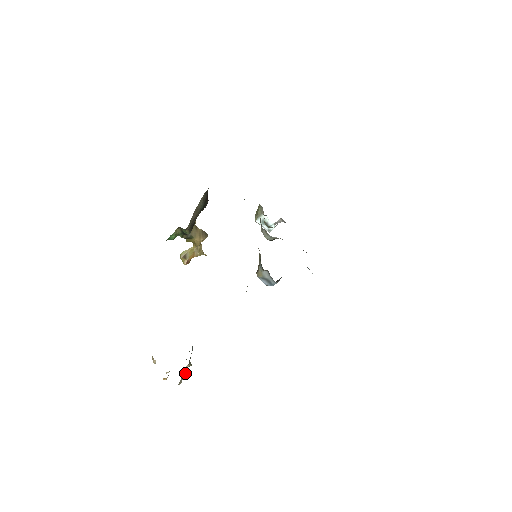
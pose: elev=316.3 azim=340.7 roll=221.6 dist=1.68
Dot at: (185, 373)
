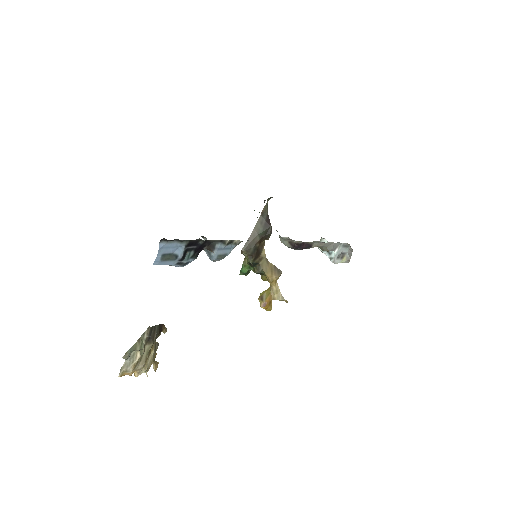
Dot at: (135, 360)
